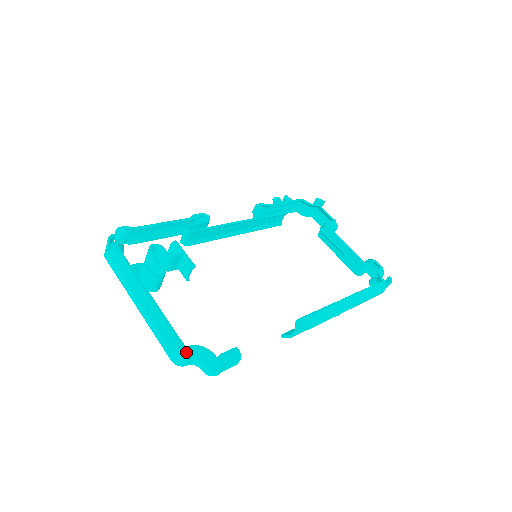
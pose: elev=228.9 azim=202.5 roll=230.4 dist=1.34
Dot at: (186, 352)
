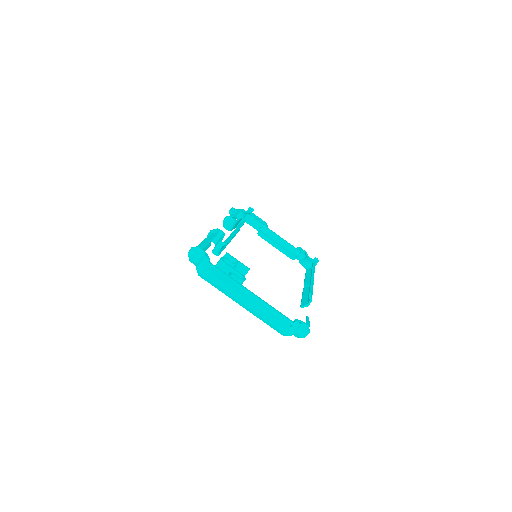
Dot at: (300, 324)
